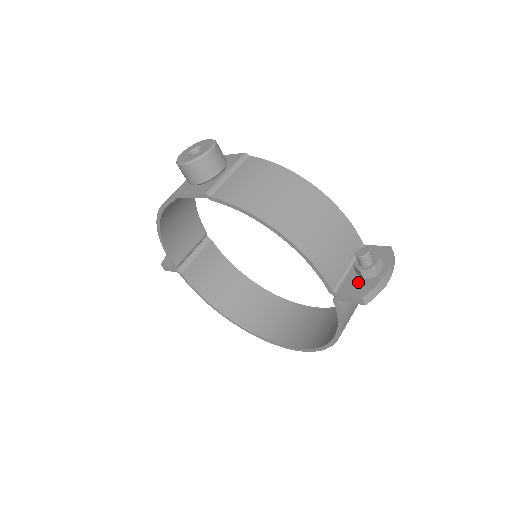
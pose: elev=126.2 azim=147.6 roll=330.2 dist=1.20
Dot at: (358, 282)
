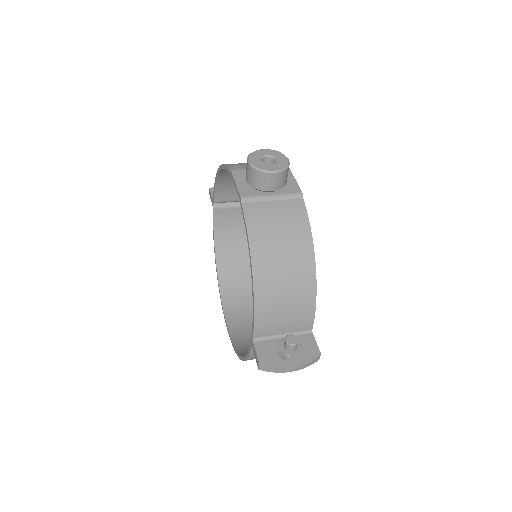
Dot at: (272, 351)
